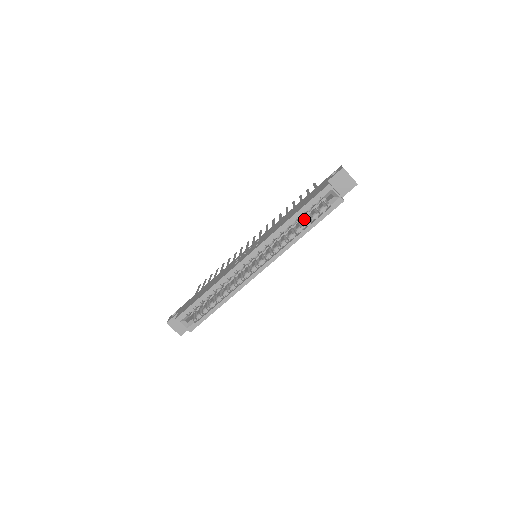
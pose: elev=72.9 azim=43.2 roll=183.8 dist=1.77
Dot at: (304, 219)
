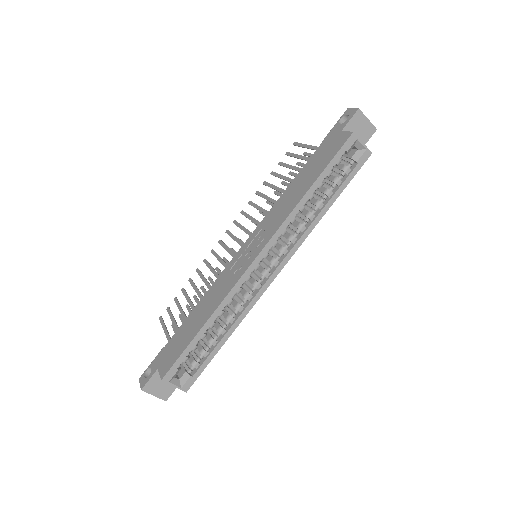
Dot at: (319, 189)
